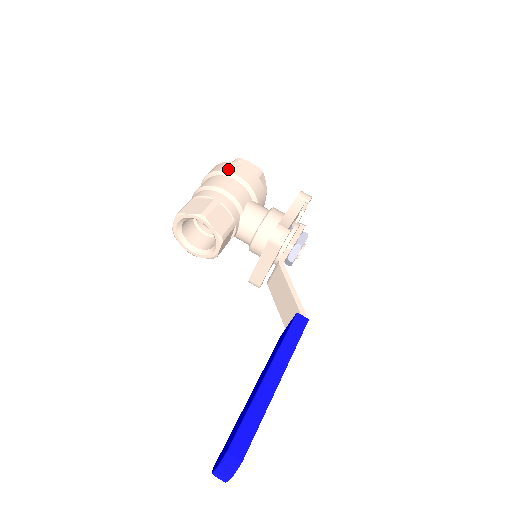
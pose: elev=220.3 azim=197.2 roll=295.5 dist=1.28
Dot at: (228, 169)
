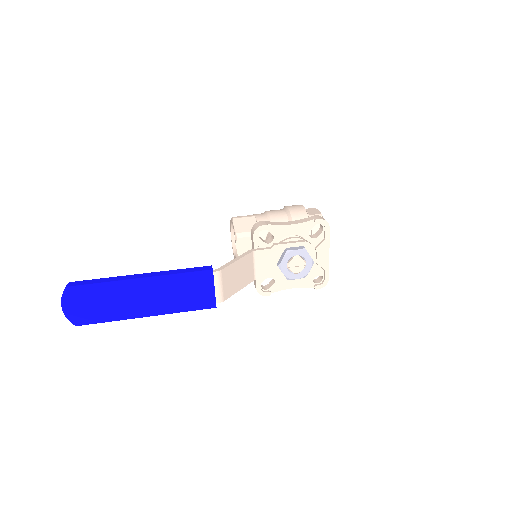
Dot at: occluded
